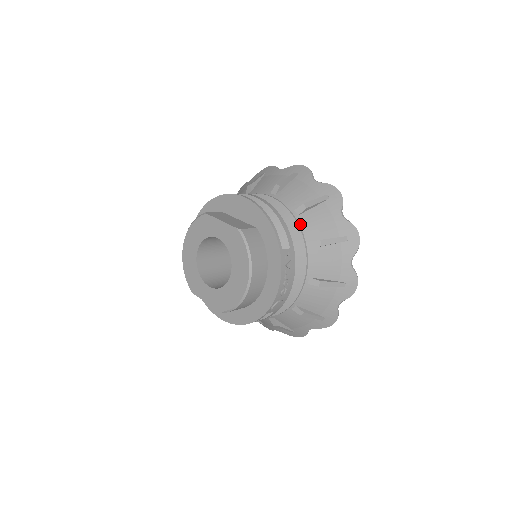
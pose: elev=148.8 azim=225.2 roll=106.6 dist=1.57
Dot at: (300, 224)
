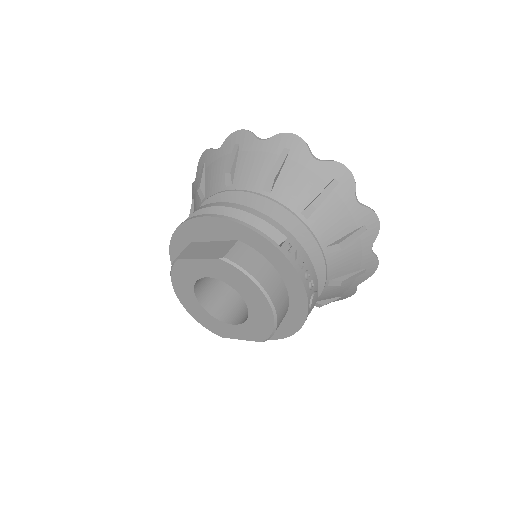
Dot at: (279, 201)
